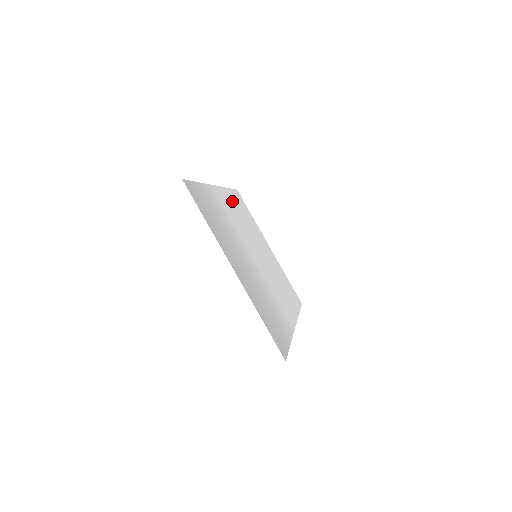
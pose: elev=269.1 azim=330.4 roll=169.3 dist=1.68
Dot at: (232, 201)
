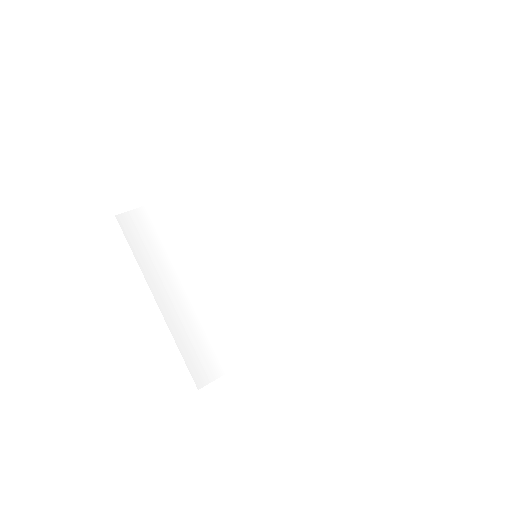
Dot at: (257, 185)
